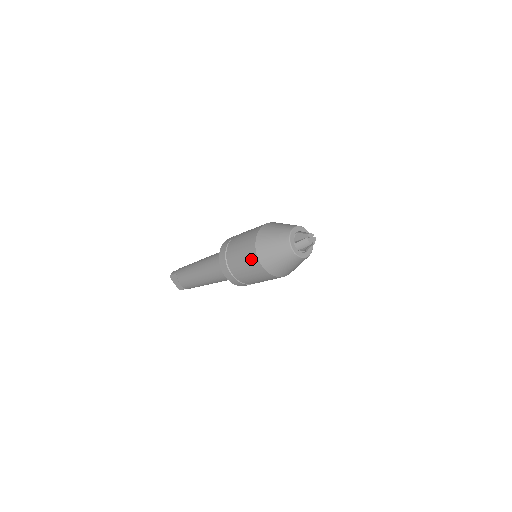
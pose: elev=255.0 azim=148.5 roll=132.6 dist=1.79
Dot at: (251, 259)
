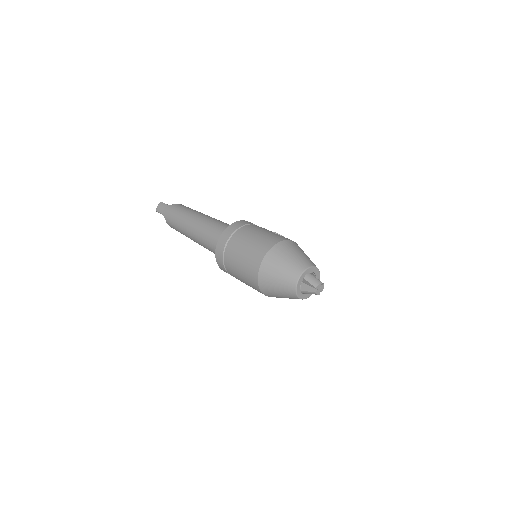
Dot at: (254, 288)
